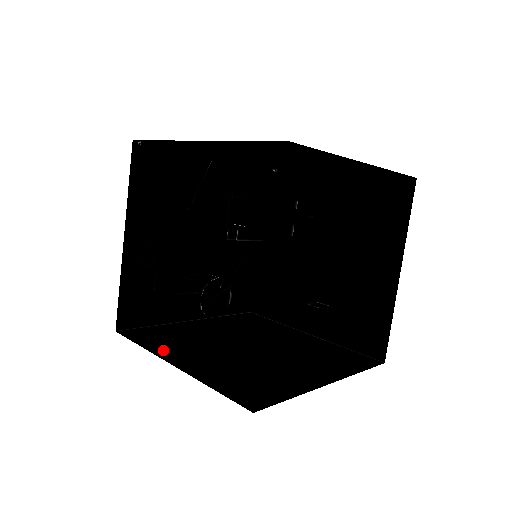
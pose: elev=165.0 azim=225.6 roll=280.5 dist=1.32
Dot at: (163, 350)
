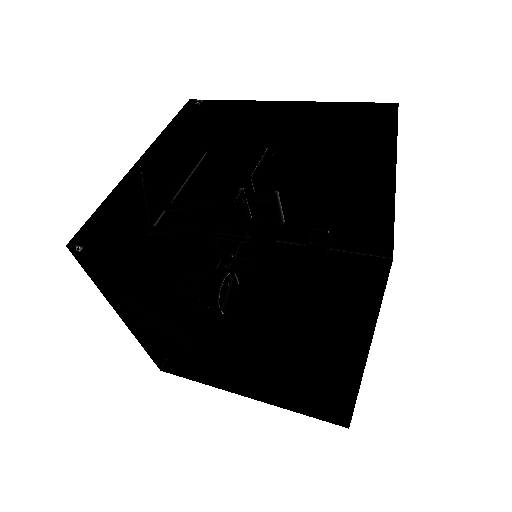
Dot at: (221, 376)
